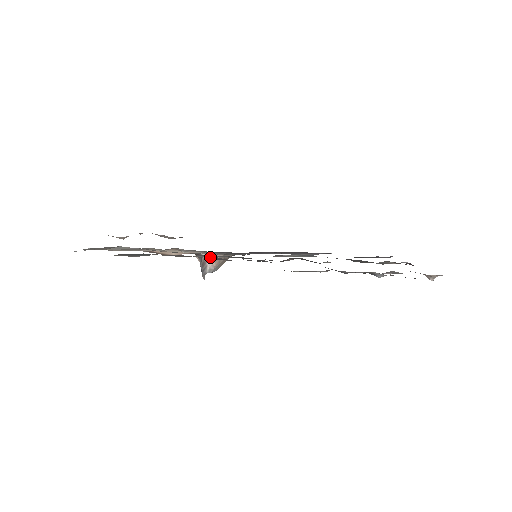
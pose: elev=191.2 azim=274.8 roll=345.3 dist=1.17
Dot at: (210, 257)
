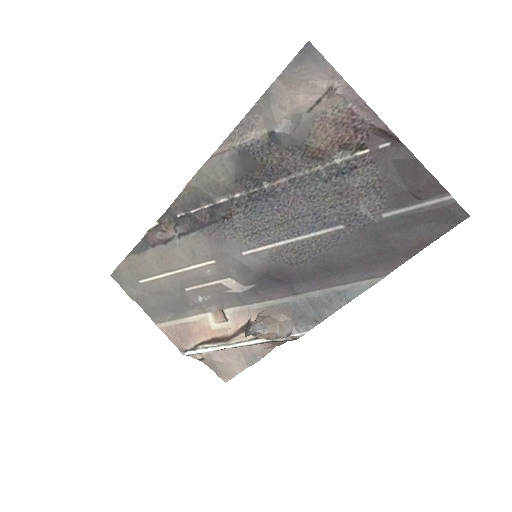
Dot at: (167, 213)
